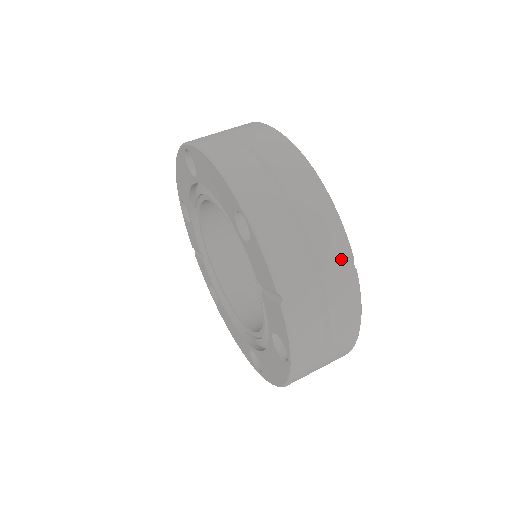
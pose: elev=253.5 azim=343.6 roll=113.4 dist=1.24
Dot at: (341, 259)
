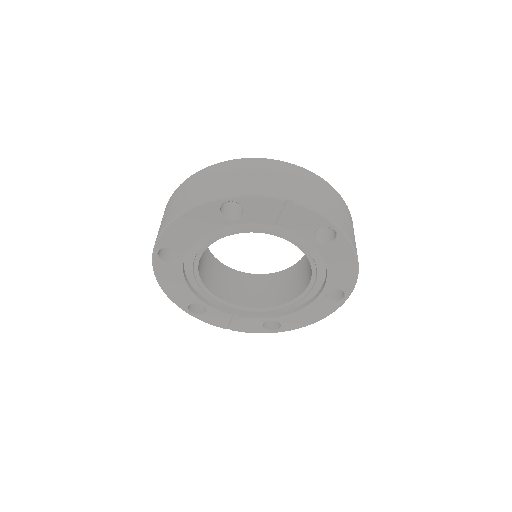
Dot at: (282, 166)
